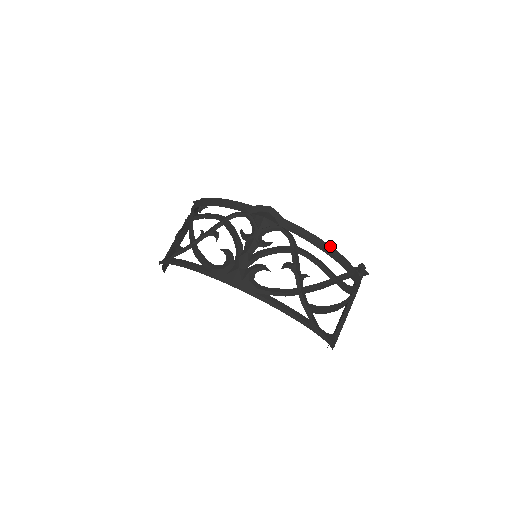
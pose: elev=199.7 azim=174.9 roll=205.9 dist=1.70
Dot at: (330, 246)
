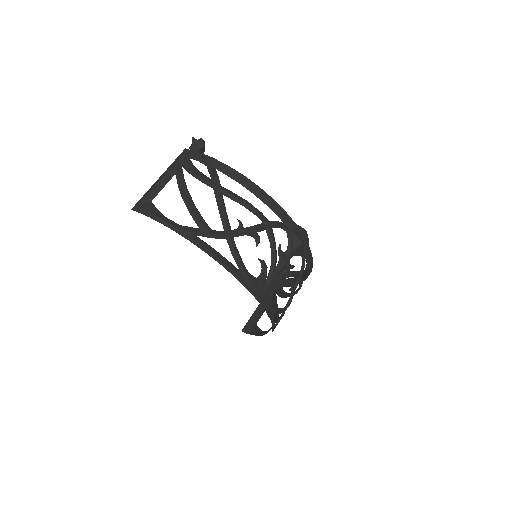
Dot at: occluded
